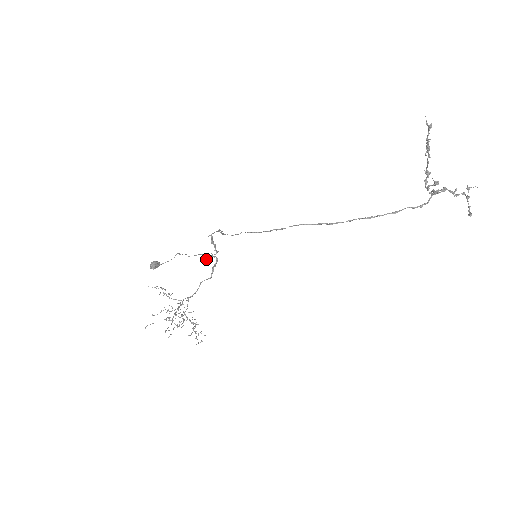
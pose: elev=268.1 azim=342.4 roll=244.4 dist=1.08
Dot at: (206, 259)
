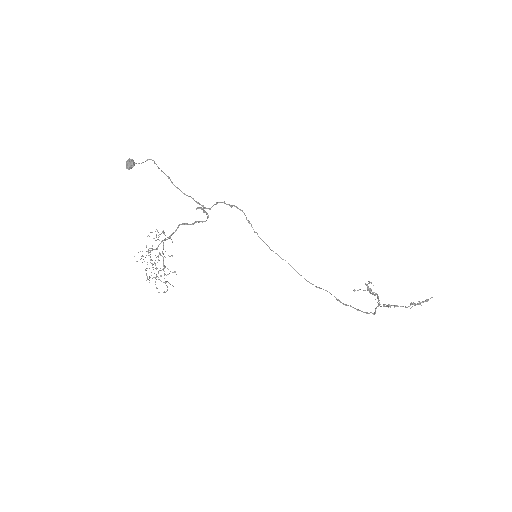
Dot at: (197, 208)
